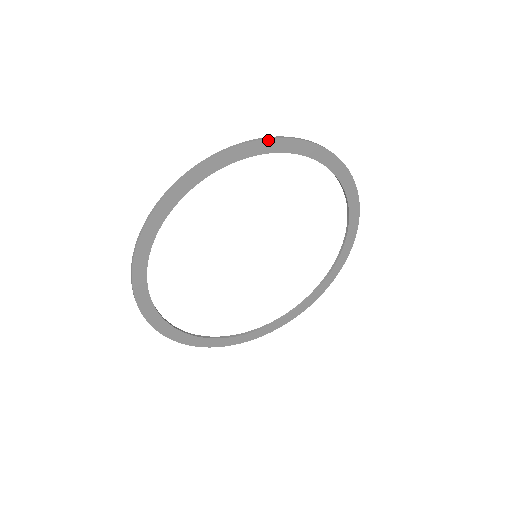
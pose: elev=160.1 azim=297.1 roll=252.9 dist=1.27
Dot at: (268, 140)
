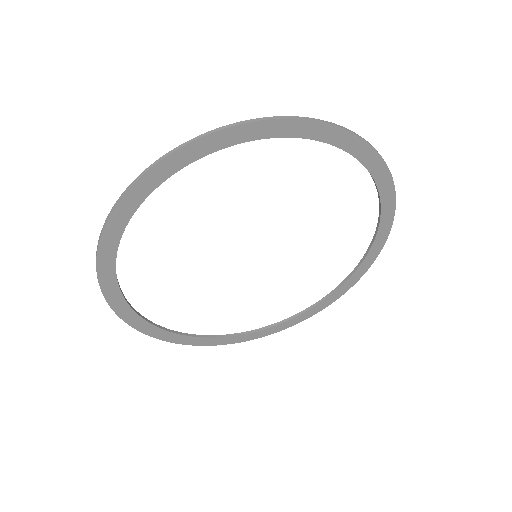
Dot at: (269, 121)
